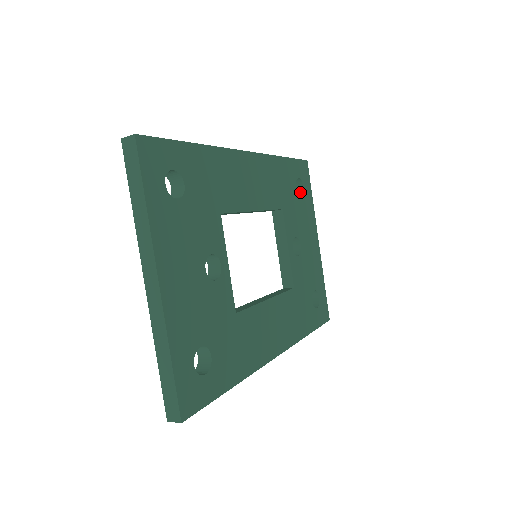
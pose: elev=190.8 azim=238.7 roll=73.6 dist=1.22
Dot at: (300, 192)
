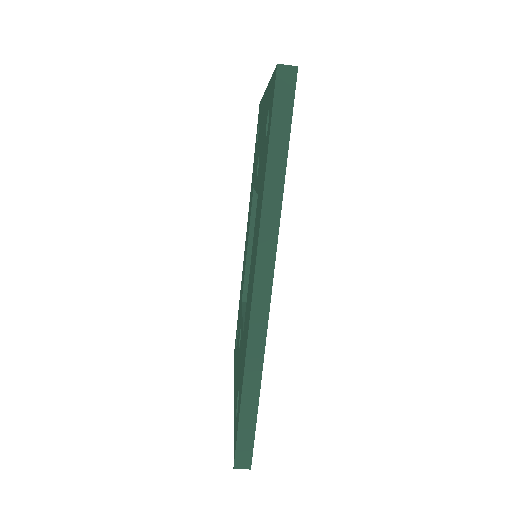
Dot at: occluded
